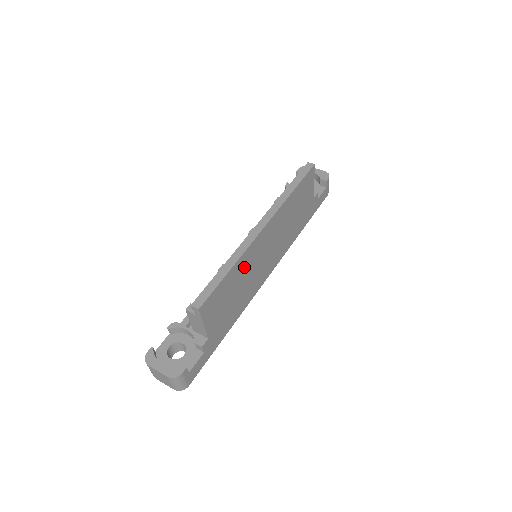
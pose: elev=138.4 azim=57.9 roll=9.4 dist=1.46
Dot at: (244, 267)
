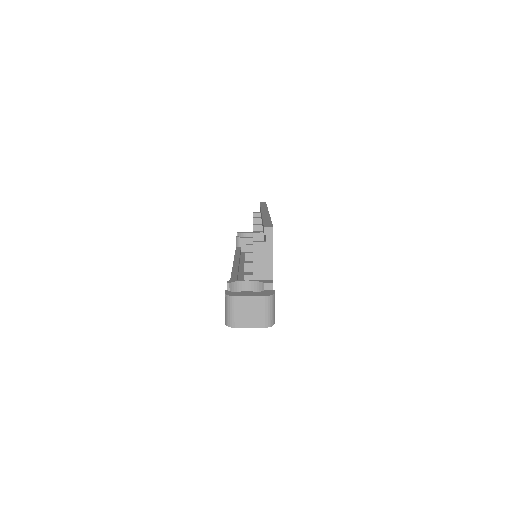
Dot at: occluded
